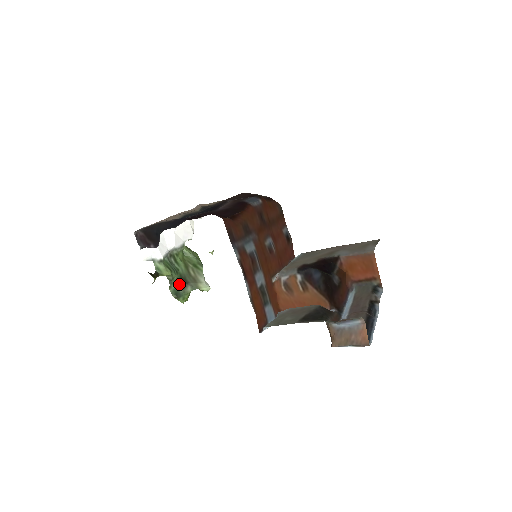
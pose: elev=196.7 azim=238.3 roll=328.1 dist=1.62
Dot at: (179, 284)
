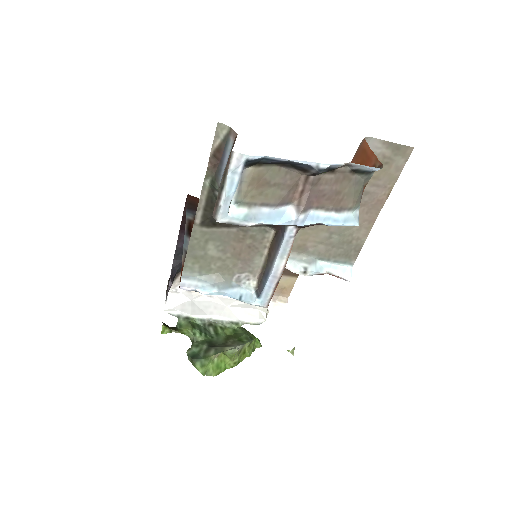
Dot at: (202, 347)
